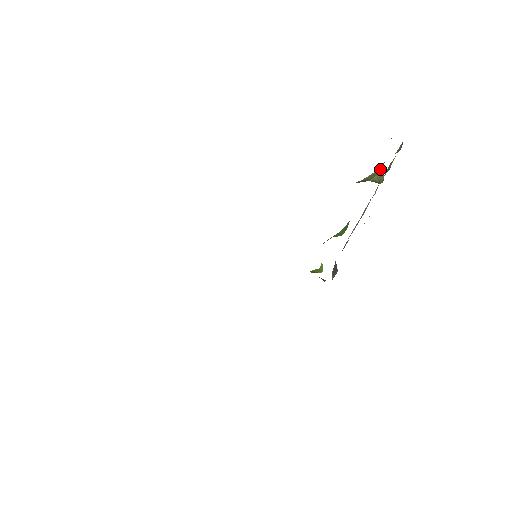
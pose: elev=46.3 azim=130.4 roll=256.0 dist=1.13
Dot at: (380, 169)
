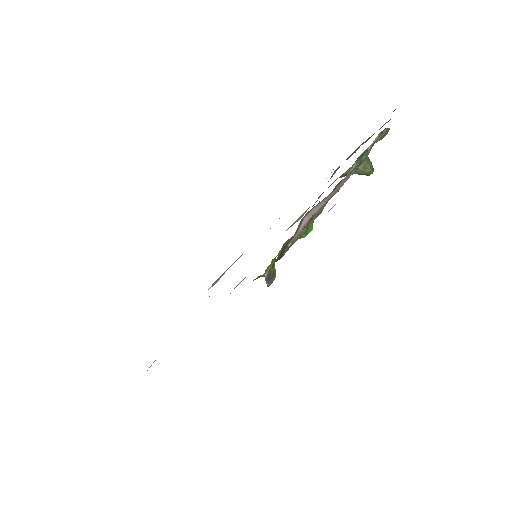
Dot at: occluded
